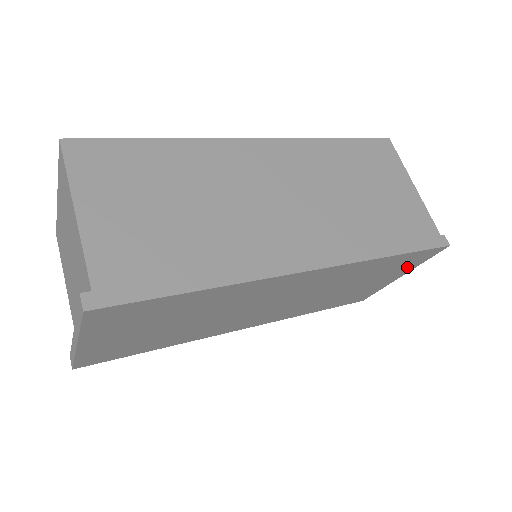
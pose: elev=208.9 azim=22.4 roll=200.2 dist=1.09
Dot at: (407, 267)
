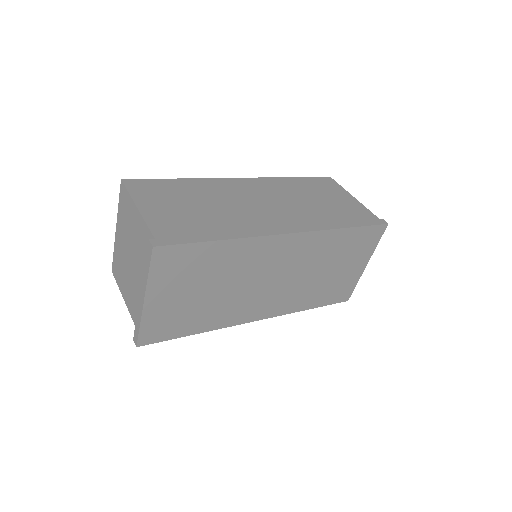
Dot at: (366, 250)
